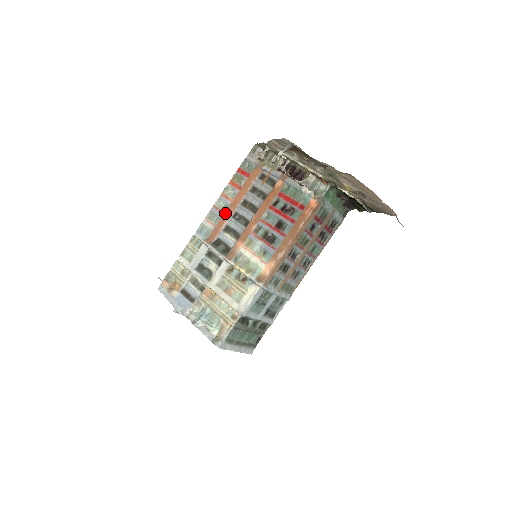
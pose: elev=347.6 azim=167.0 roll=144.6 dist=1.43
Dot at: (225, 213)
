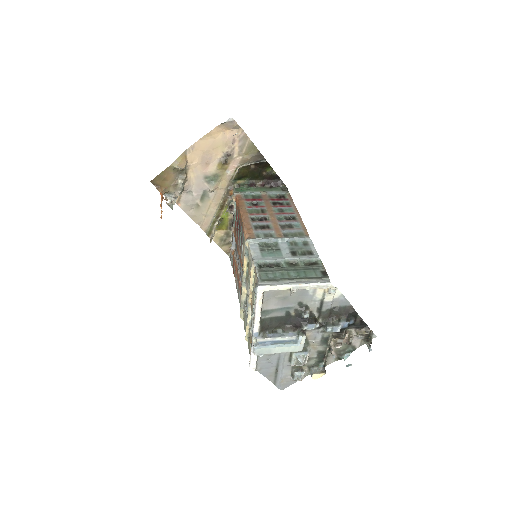
Dot at: (238, 284)
